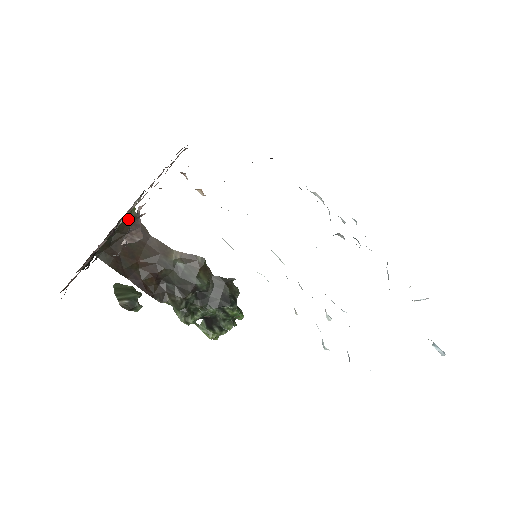
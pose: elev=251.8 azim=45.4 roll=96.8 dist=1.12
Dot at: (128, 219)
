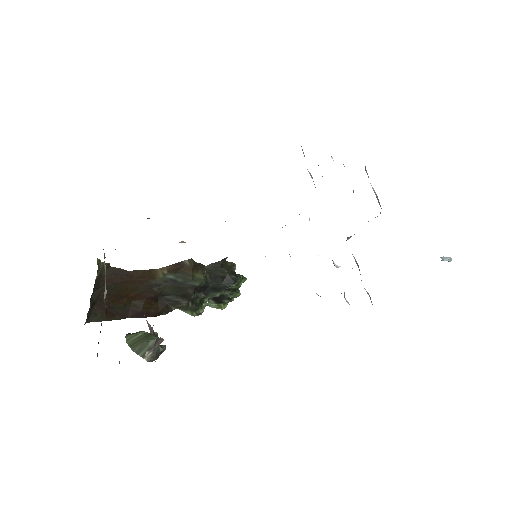
Dot at: (99, 274)
